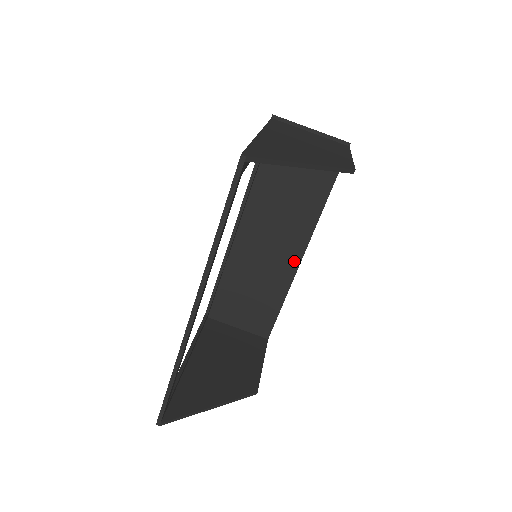
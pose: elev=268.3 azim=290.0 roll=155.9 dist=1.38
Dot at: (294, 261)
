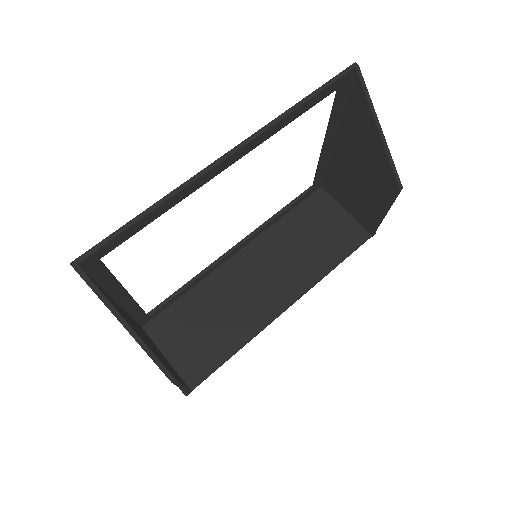
Dot at: (275, 309)
